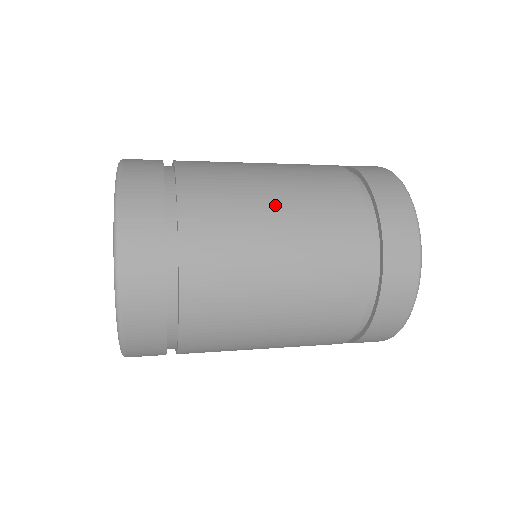
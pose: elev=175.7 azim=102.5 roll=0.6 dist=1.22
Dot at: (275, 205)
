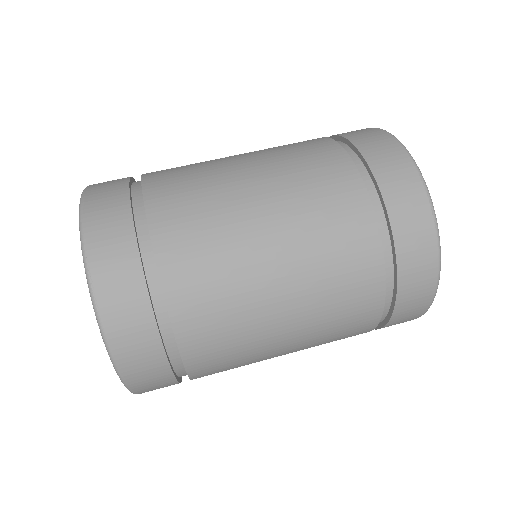
Dot at: (280, 297)
